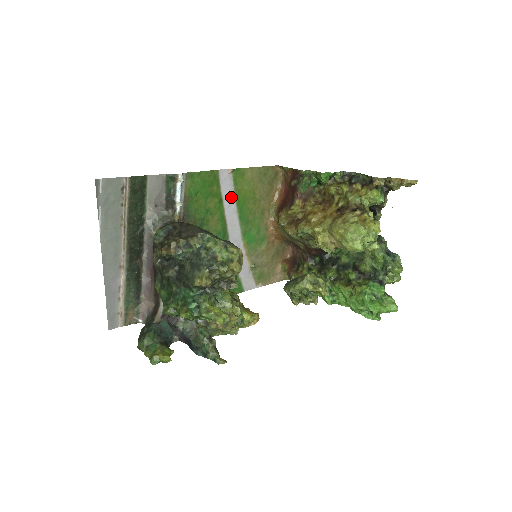
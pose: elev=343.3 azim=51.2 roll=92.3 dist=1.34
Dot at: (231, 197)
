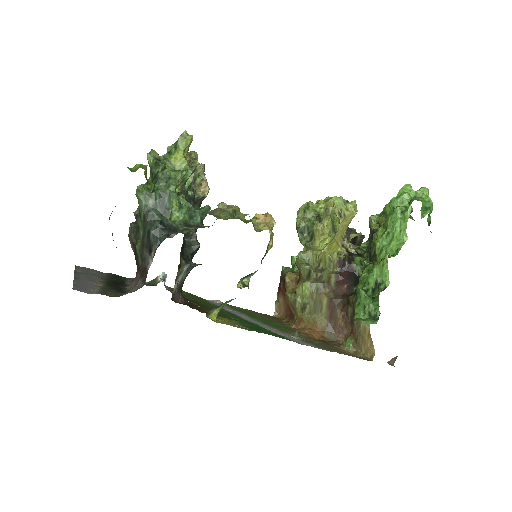
Dot at: occluded
